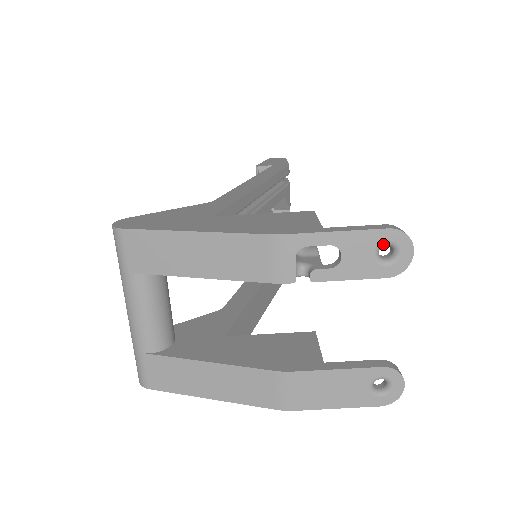
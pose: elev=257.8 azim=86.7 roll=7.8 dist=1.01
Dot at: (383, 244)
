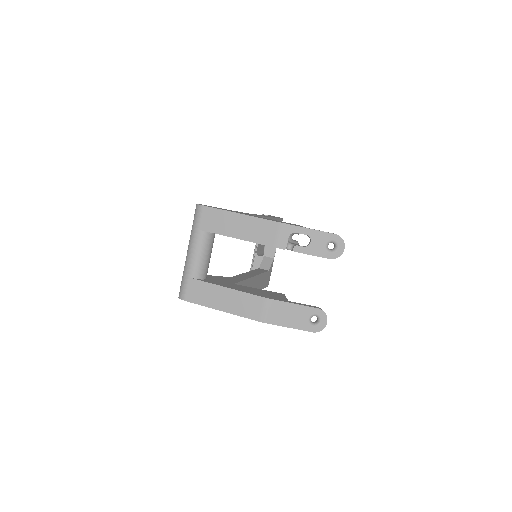
Dot at: (331, 241)
